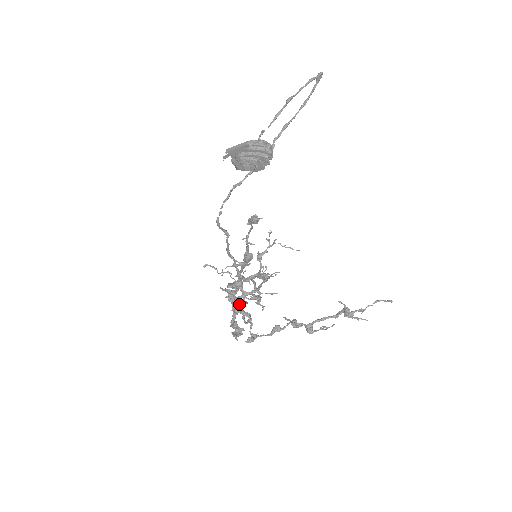
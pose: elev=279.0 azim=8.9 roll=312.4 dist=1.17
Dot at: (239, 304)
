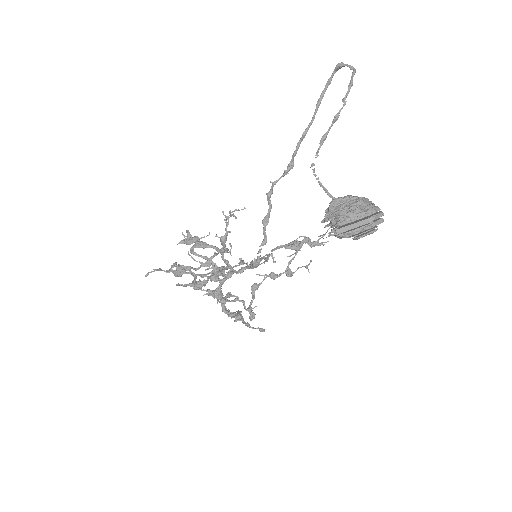
Dot at: (222, 293)
